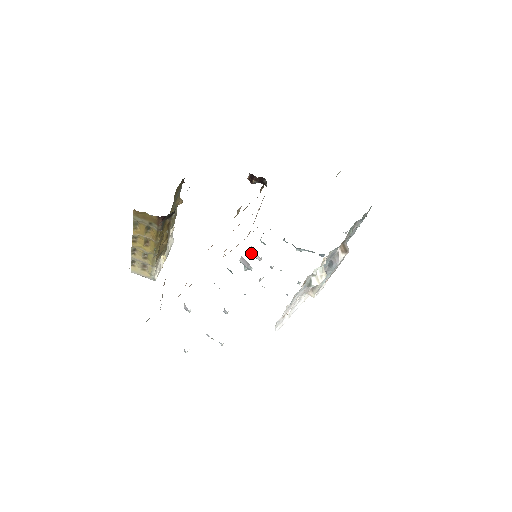
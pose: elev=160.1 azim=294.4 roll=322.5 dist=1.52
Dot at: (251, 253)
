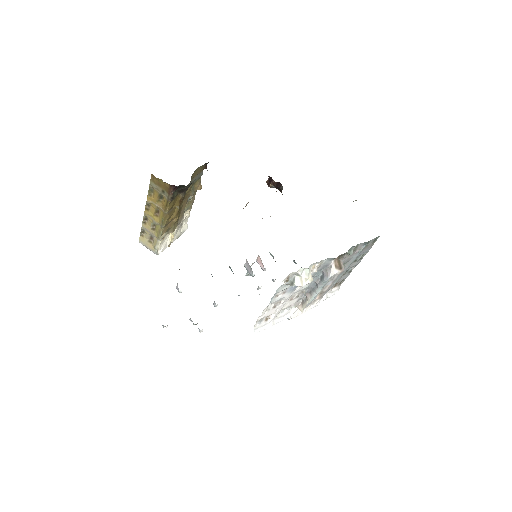
Dot at: (257, 261)
